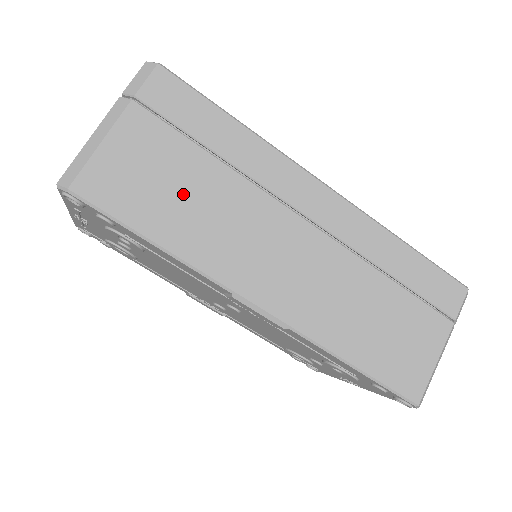
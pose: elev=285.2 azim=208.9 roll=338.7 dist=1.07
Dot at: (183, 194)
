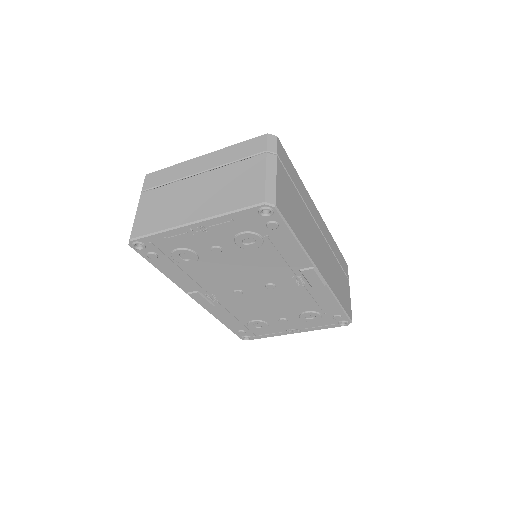
Dot at: (296, 211)
